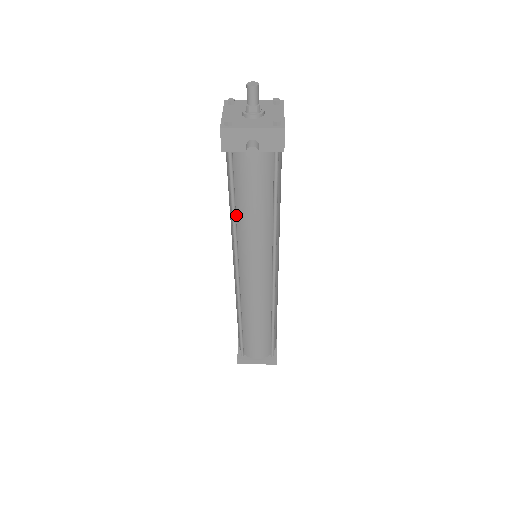
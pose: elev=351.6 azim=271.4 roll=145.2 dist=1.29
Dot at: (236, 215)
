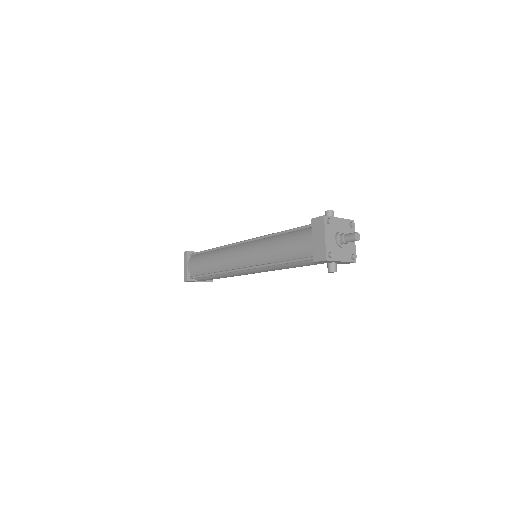
Dot at: (278, 262)
